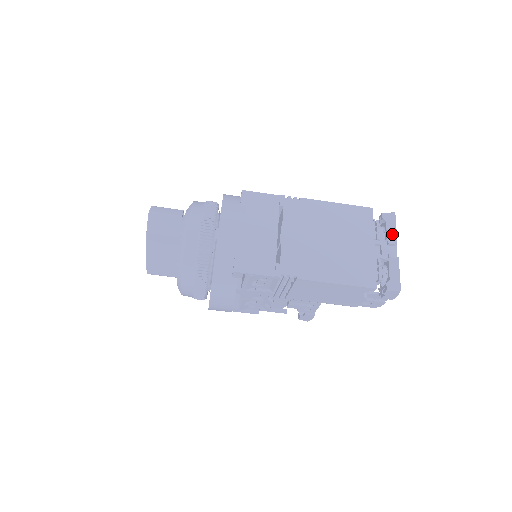
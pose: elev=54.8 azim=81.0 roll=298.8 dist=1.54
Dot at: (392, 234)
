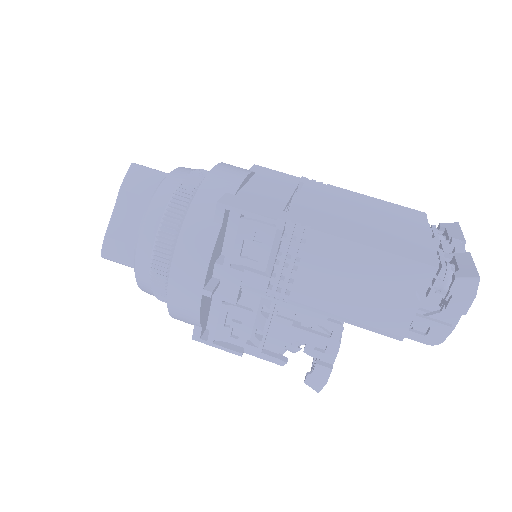
Dot at: (456, 236)
